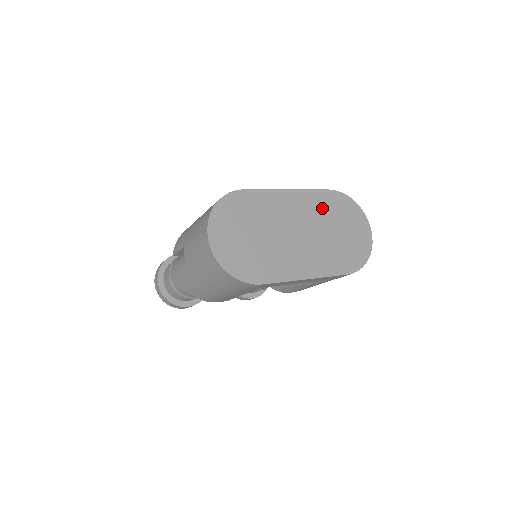
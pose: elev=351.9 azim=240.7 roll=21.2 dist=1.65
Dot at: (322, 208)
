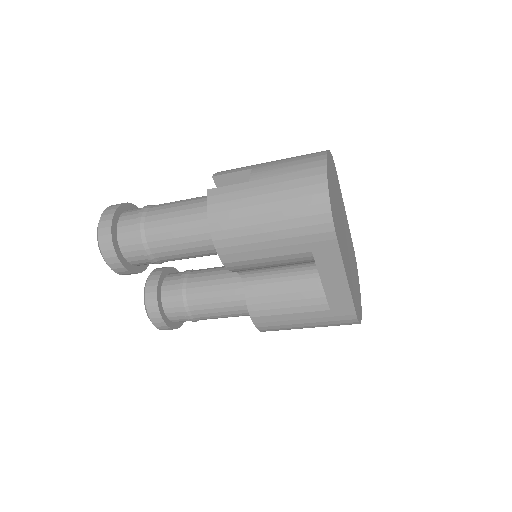
Dot at: (352, 251)
